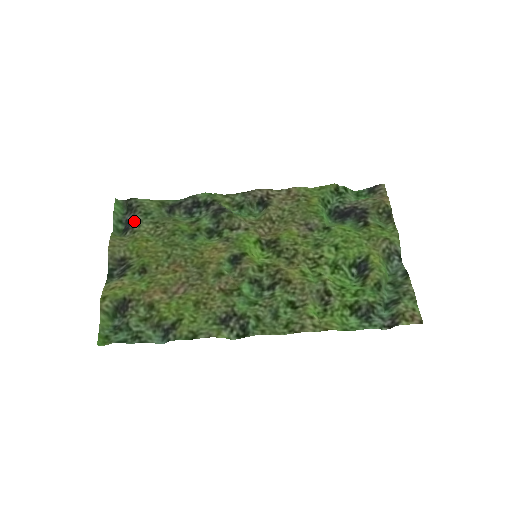
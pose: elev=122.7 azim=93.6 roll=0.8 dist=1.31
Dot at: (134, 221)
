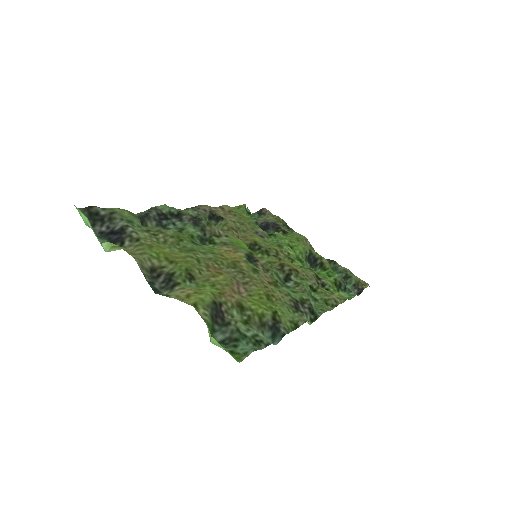
Dot at: (124, 228)
